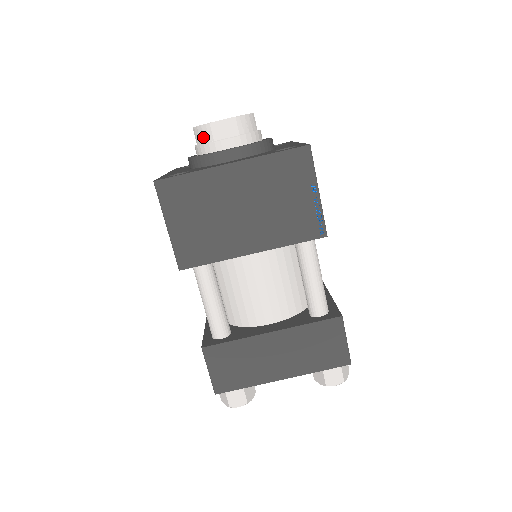
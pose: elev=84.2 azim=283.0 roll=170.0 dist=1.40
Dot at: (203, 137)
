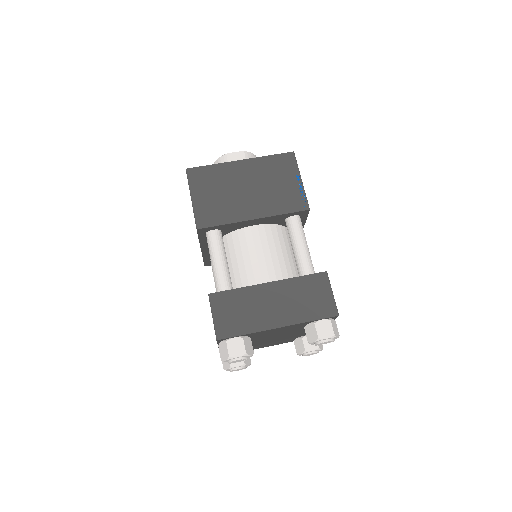
Dot at: occluded
